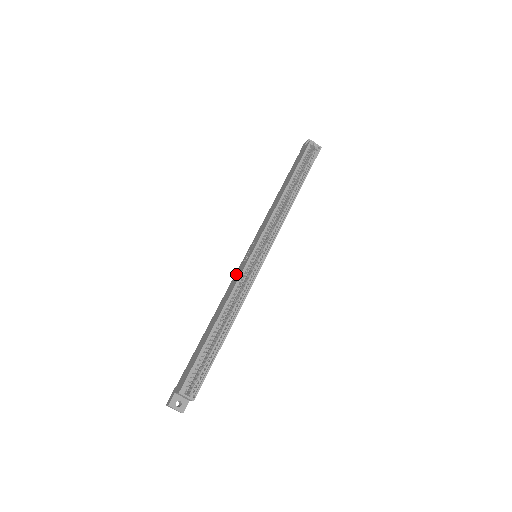
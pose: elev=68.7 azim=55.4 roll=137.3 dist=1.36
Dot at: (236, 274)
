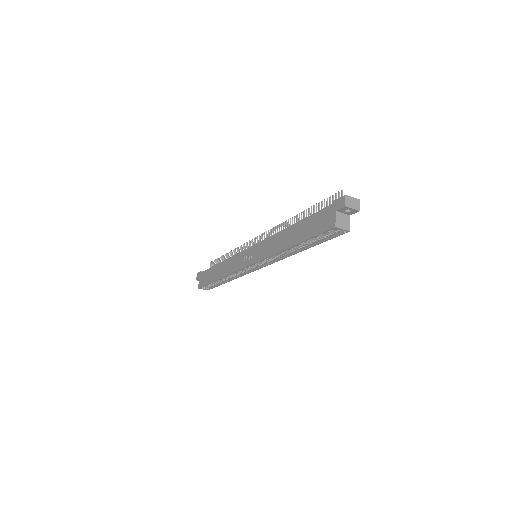
Dot at: (238, 257)
